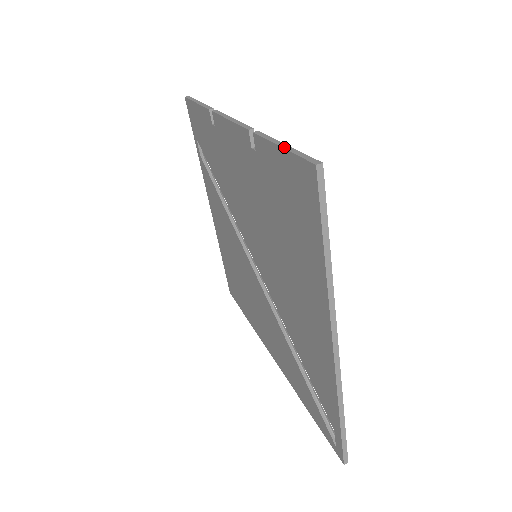
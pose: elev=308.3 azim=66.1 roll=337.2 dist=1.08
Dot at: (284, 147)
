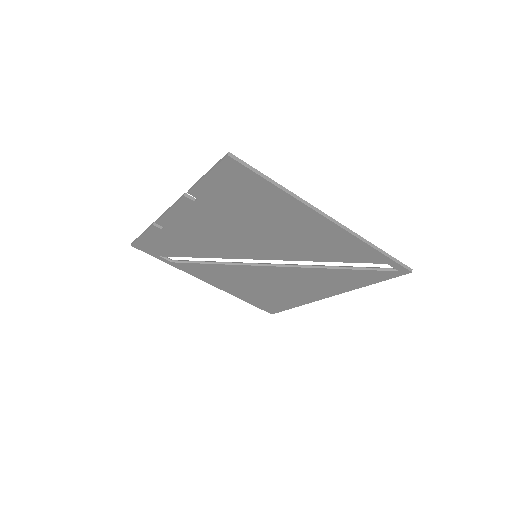
Dot at: (208, 173)
